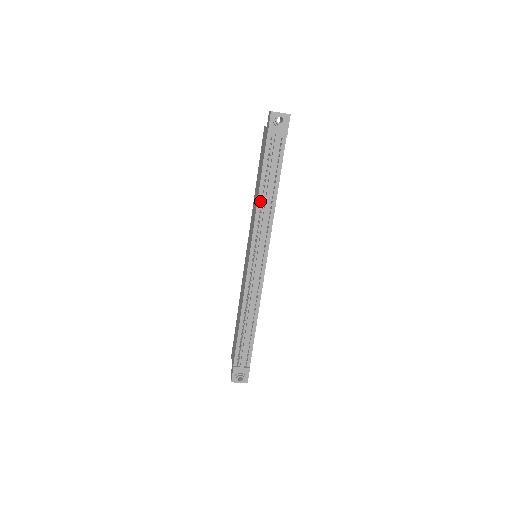
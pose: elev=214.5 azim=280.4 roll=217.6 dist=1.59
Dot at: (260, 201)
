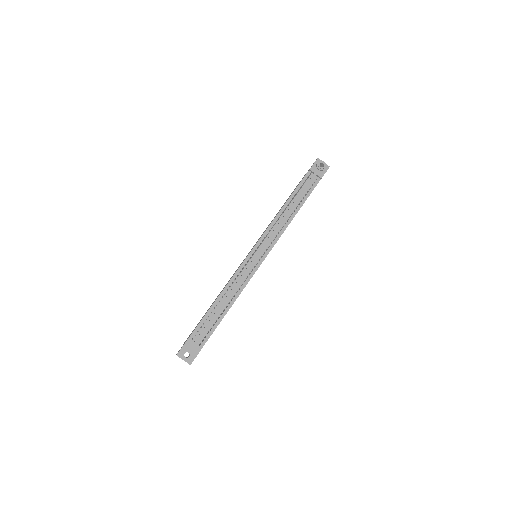
Dot at: (282, 211)
